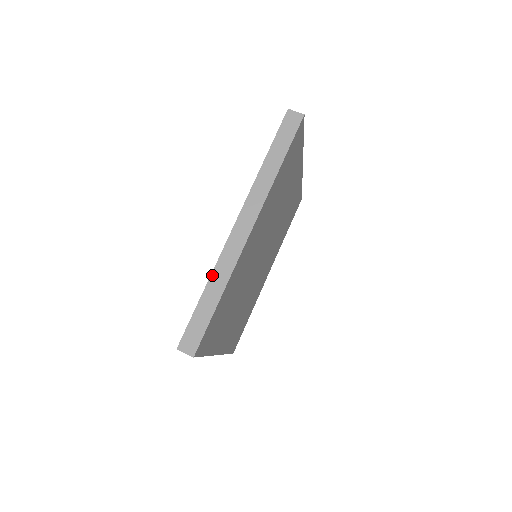
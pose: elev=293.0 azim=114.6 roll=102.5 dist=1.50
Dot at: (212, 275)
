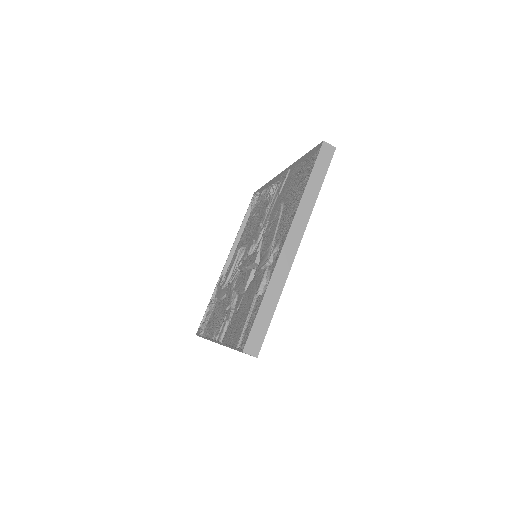
Dot at: occluded
